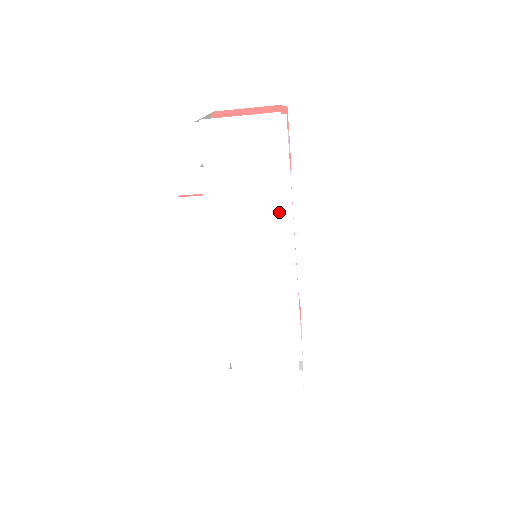
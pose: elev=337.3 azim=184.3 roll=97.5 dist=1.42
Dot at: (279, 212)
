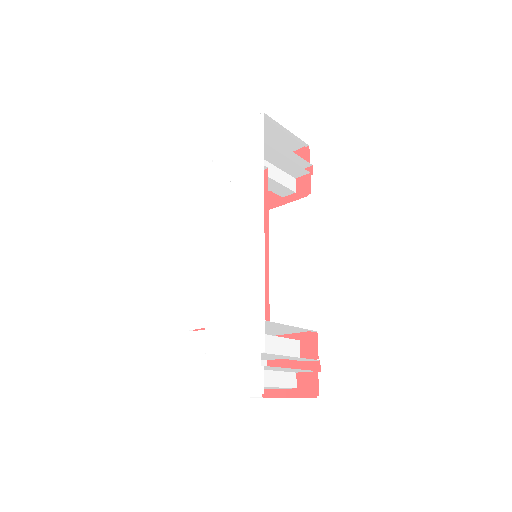
Dot at: (255, 189)
